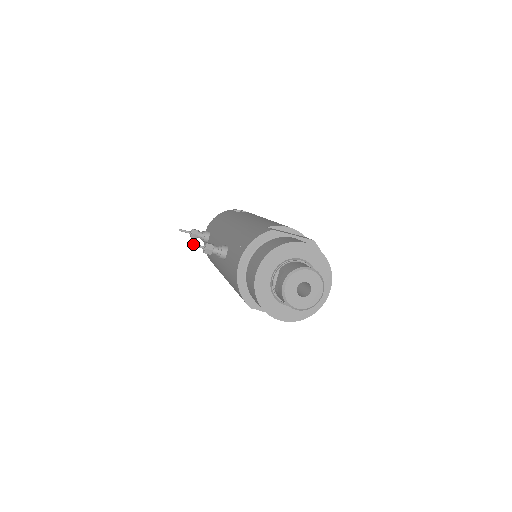
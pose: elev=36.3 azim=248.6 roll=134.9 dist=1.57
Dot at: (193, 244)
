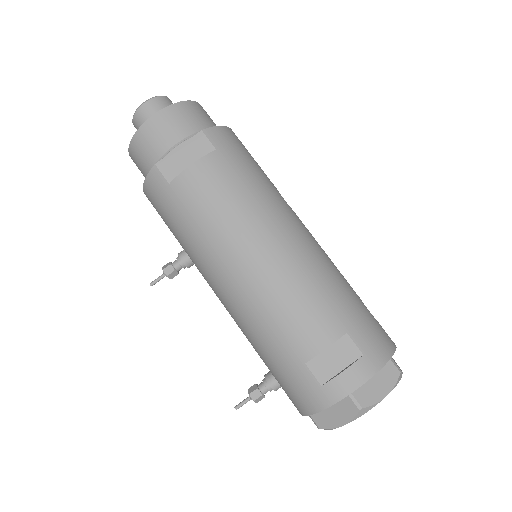
Dot at: (153, 282)
